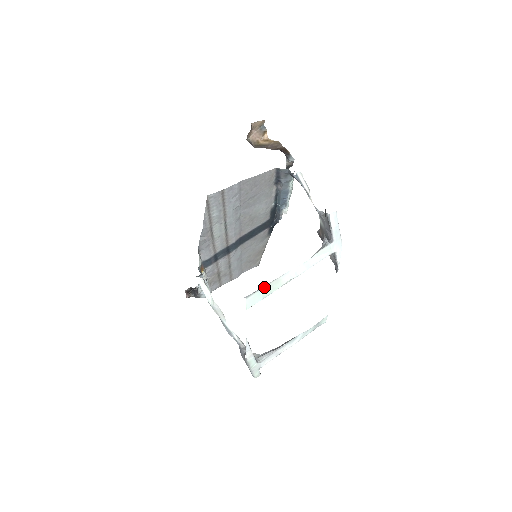
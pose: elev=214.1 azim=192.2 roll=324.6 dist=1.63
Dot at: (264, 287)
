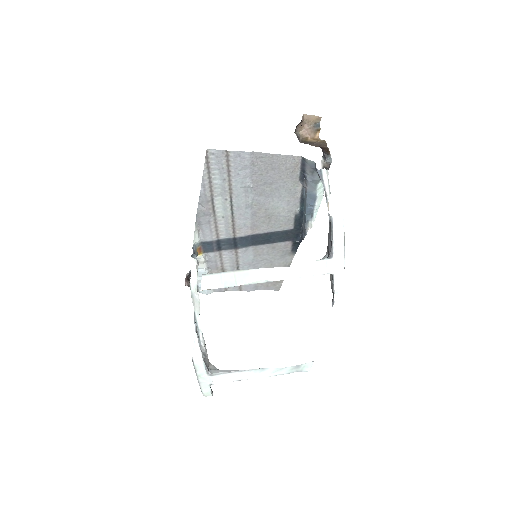
Dot at: (229, 273)
